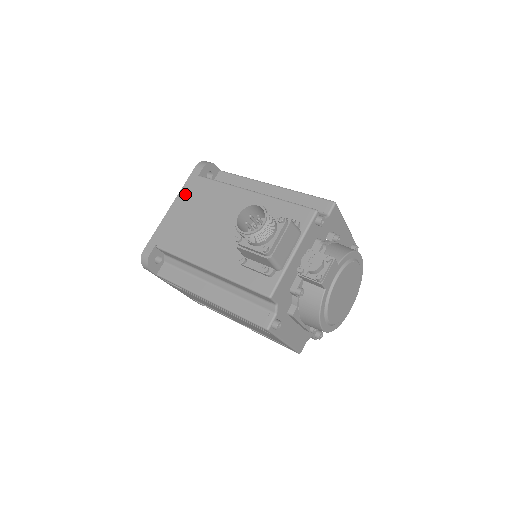
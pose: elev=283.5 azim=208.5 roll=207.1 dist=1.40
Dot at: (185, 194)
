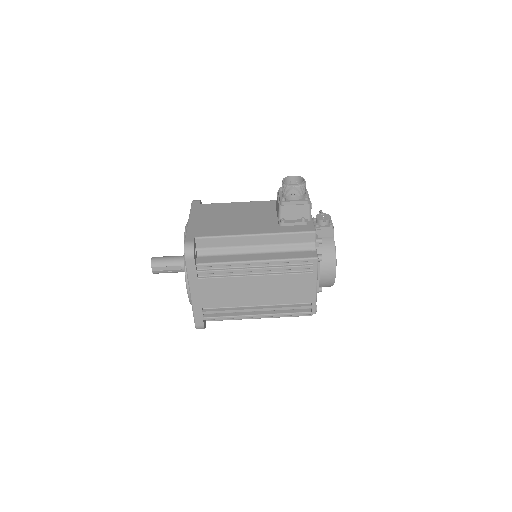
Dot at: (197, 212)
